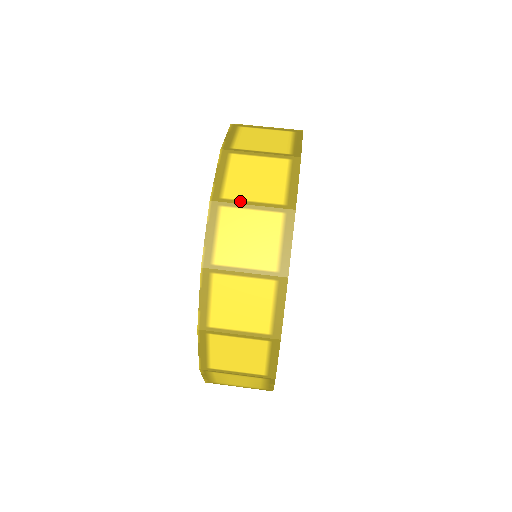
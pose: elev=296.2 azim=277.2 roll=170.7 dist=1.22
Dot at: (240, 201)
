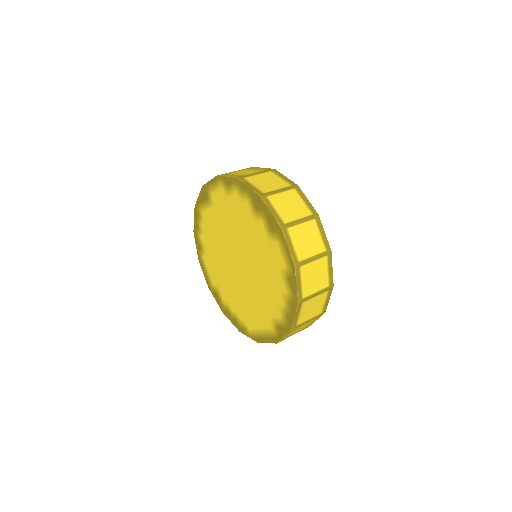
Dot at: (250, 174)
